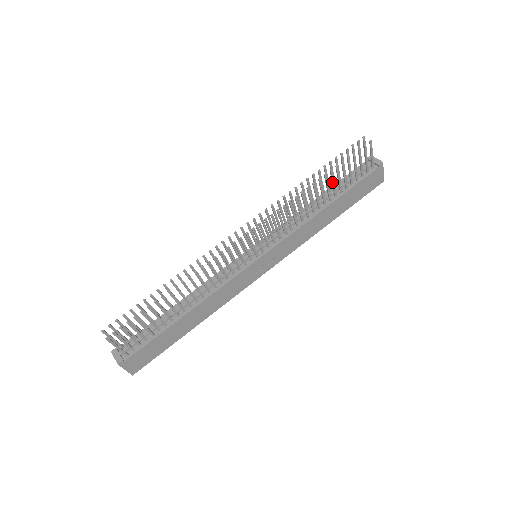
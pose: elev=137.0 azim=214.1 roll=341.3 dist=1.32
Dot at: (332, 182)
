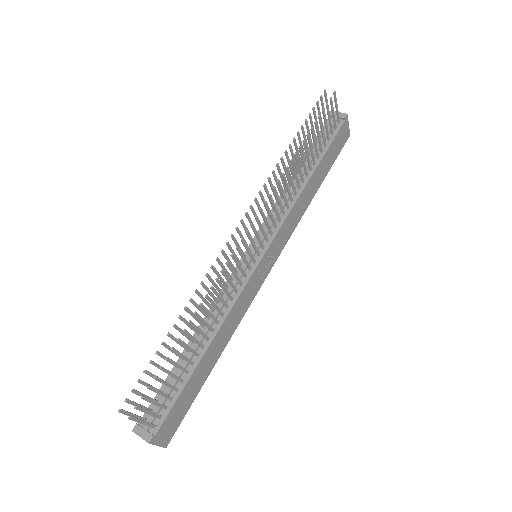
Dot at: (310, 148)
